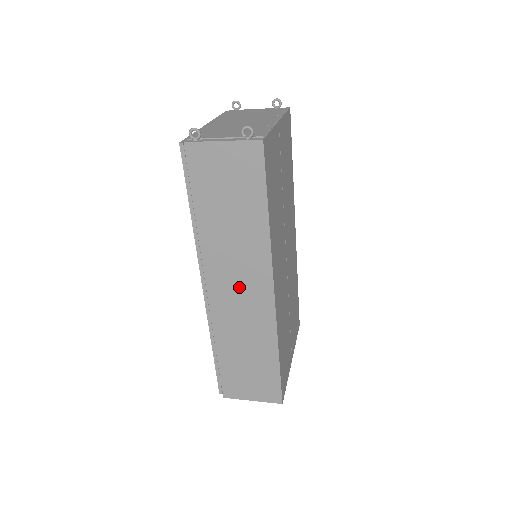
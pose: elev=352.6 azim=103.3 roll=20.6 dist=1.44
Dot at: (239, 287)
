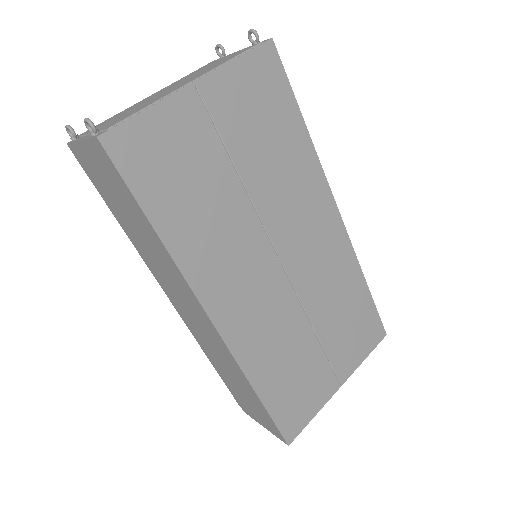
Dot at: (187, 307)
